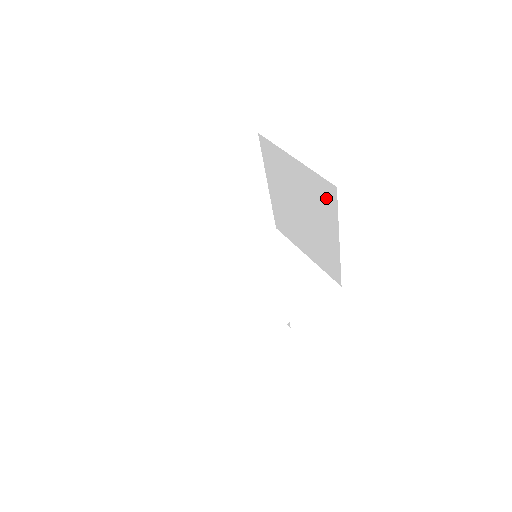
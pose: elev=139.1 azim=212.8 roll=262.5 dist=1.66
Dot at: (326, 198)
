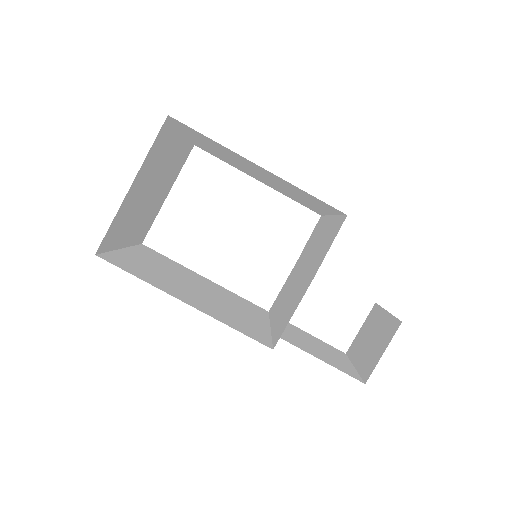
Dot at: (200, 136)
